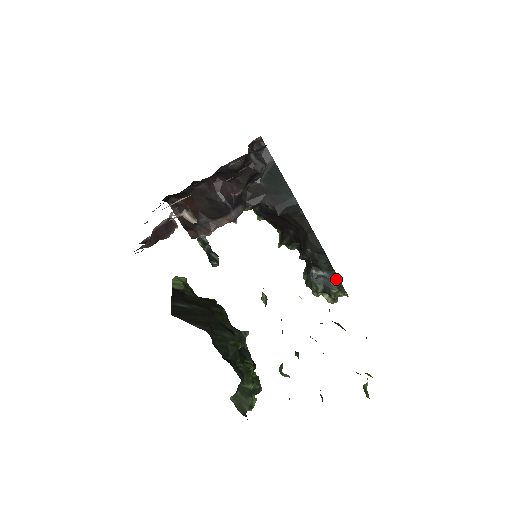
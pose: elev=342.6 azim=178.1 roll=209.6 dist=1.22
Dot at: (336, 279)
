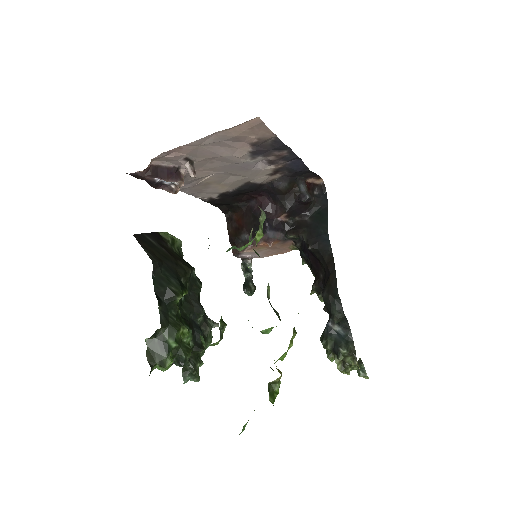
Dot at: (350, 340)
